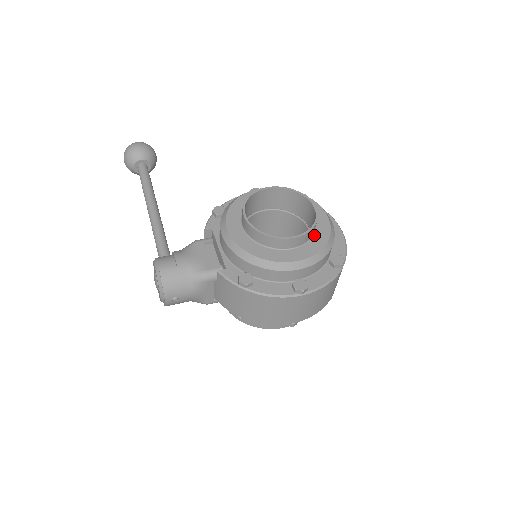
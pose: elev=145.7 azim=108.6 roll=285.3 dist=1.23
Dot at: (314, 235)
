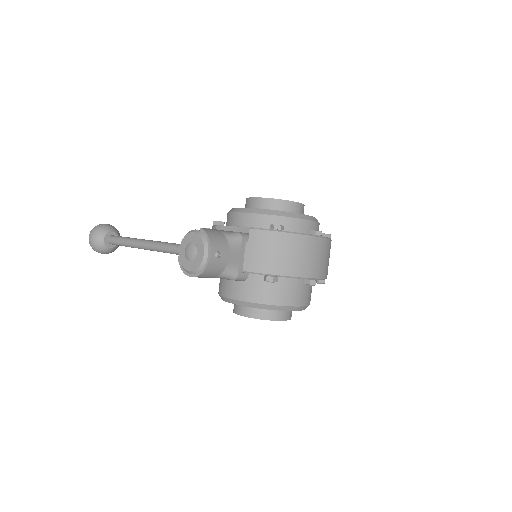
Dot at: occluded
